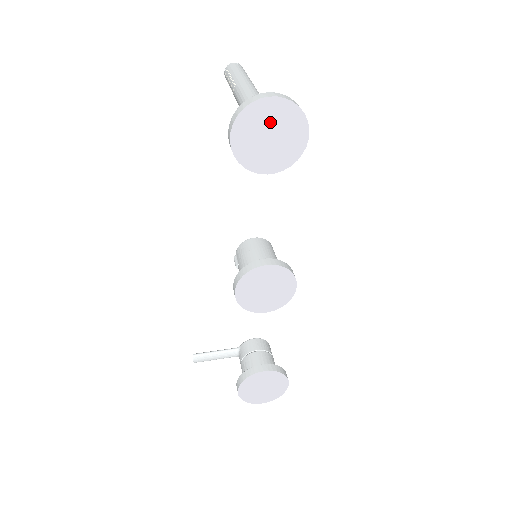
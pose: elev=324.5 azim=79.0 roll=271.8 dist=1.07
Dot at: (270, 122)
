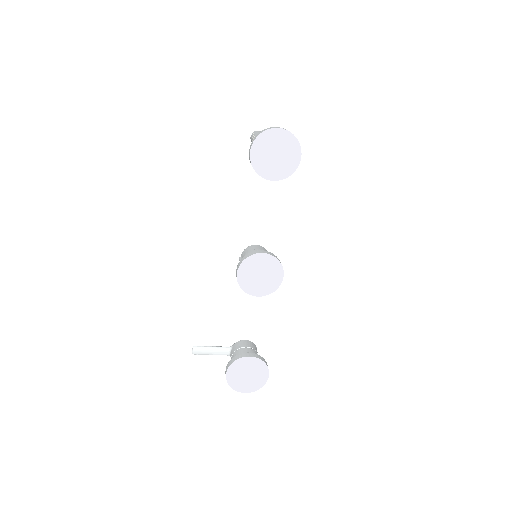
Dot at: (277, 144)
